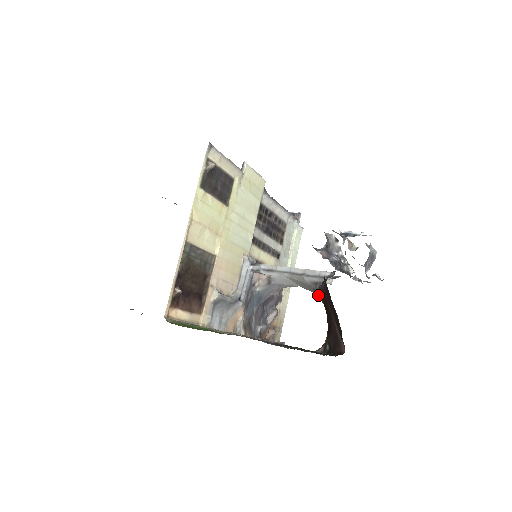
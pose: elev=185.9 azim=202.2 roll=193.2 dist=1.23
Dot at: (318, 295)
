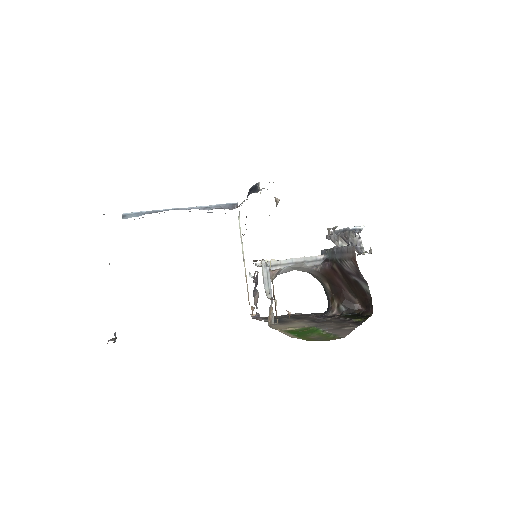
Dot at: (317, 274)
